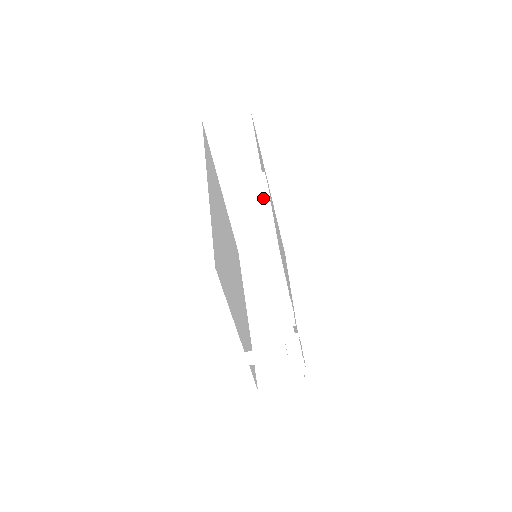
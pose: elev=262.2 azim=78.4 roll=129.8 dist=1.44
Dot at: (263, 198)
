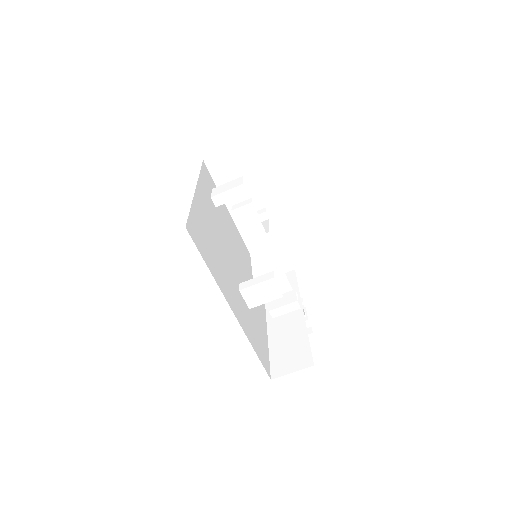
Dot at: occluded
